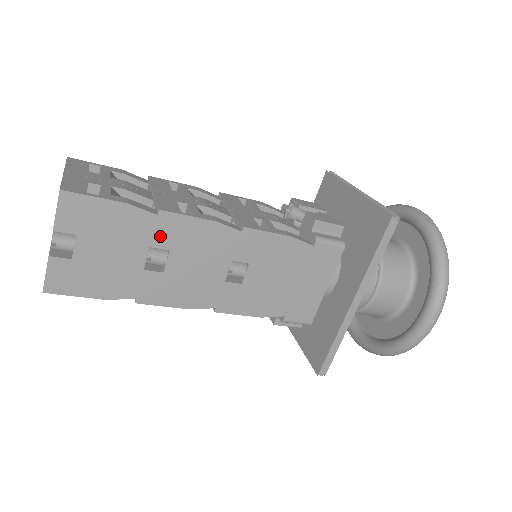
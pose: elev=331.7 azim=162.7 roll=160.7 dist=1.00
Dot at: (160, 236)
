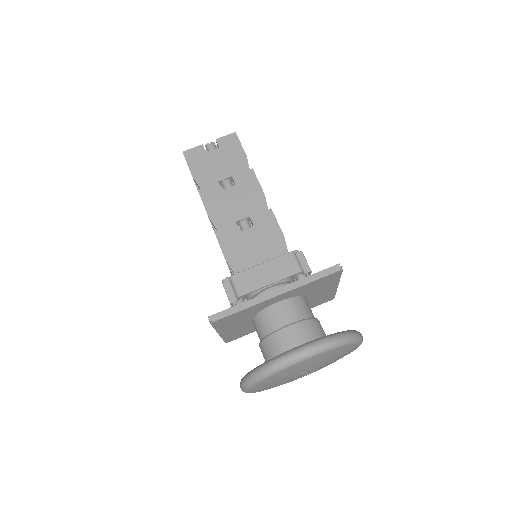
Dot at: (240, 177)
